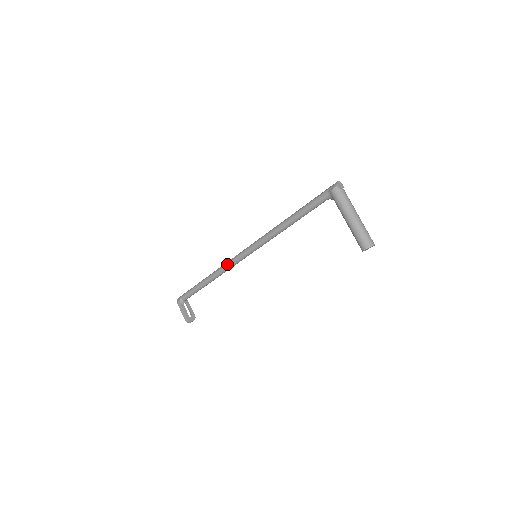
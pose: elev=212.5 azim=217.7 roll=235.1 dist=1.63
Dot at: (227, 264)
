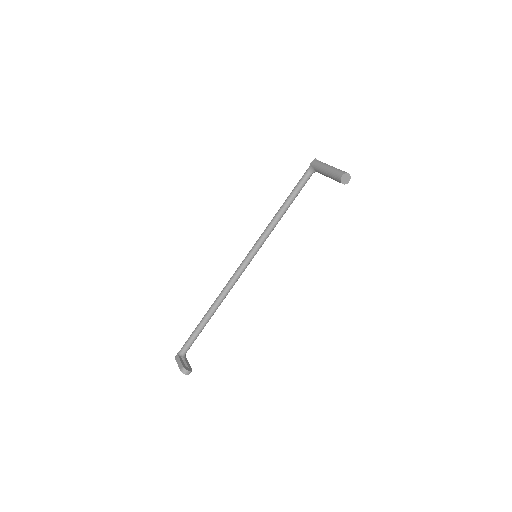
Dot at: occluded
